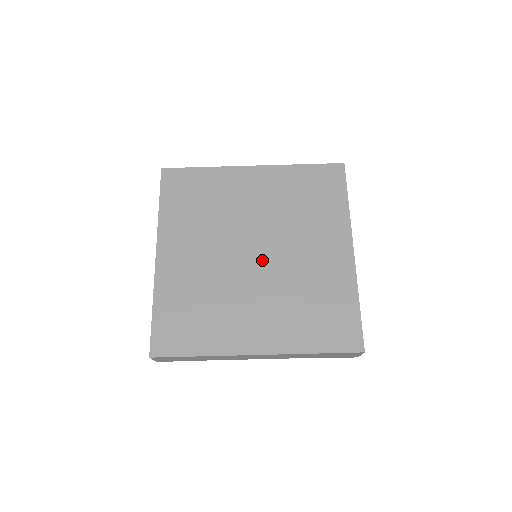
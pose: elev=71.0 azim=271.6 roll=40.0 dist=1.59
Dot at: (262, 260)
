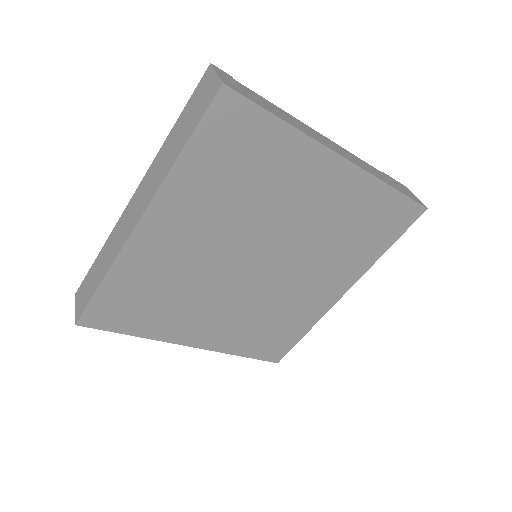
Dot at: (260, 275)
